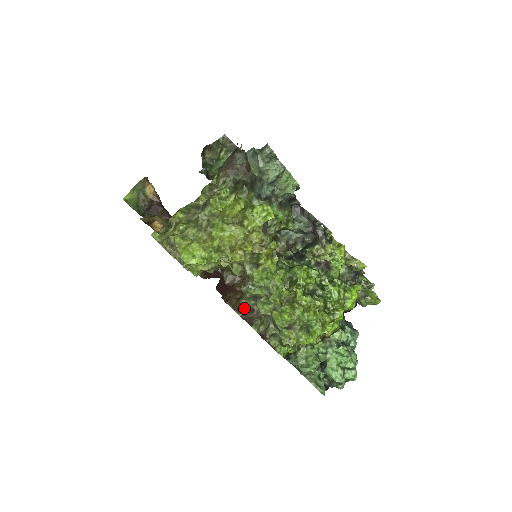
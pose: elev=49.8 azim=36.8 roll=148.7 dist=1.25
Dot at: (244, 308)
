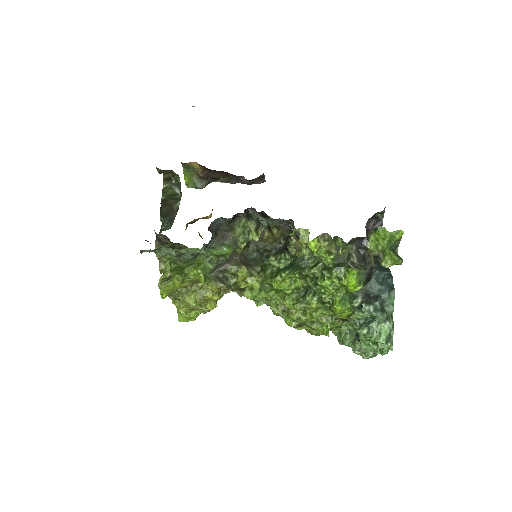
Dot at: (268, 305)
